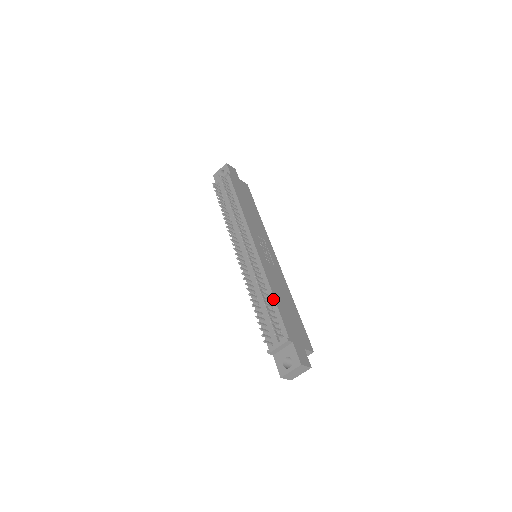
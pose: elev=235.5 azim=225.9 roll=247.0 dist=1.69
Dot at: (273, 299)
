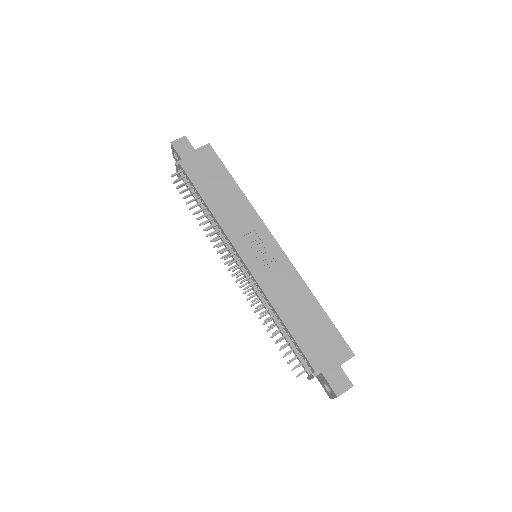
Dot at: (285, 327)
